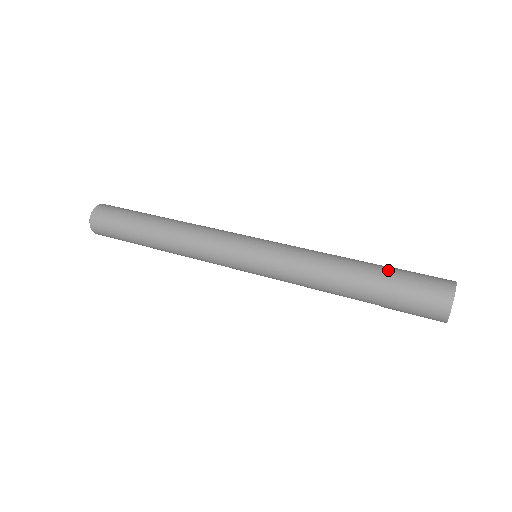
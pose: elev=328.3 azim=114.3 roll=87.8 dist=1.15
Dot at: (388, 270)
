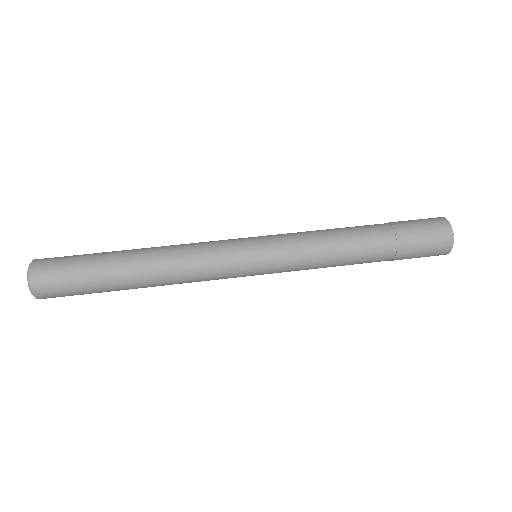
Dot at: (391, 226)
